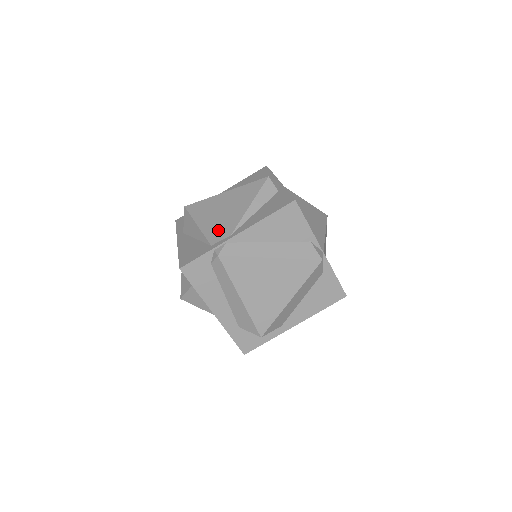
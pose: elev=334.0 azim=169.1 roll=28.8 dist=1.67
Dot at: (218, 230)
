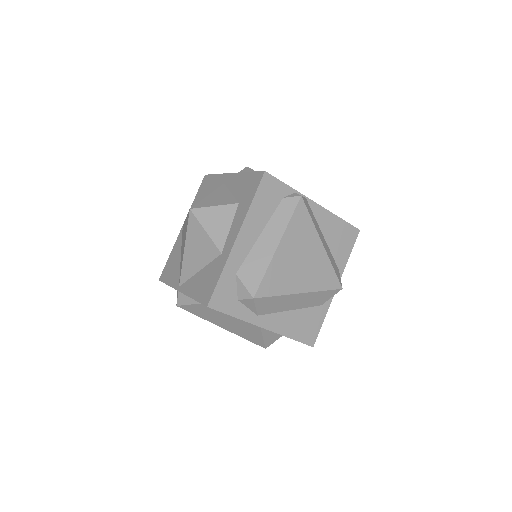
Dot at: occluded
